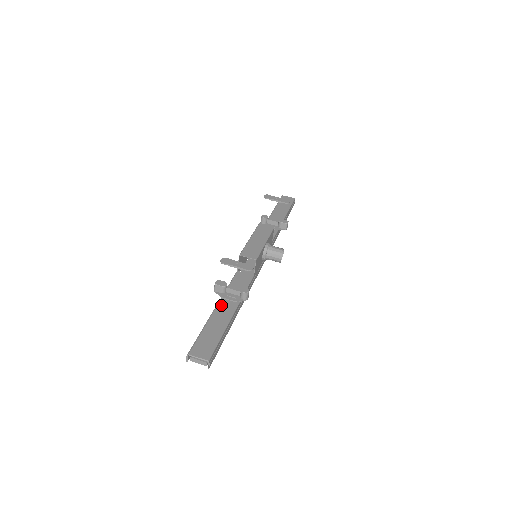
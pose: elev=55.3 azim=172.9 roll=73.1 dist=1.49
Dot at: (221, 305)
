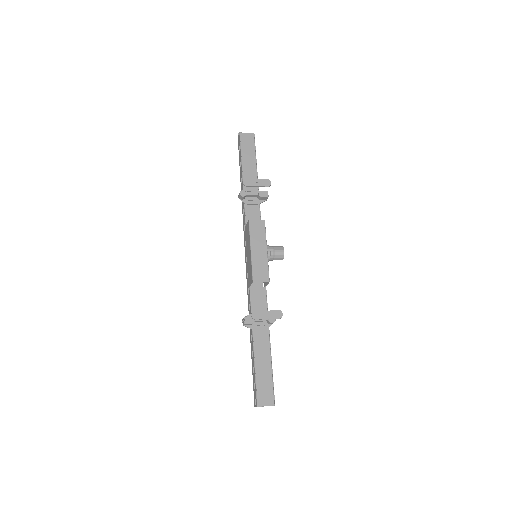
Dot at: (256, 340)
